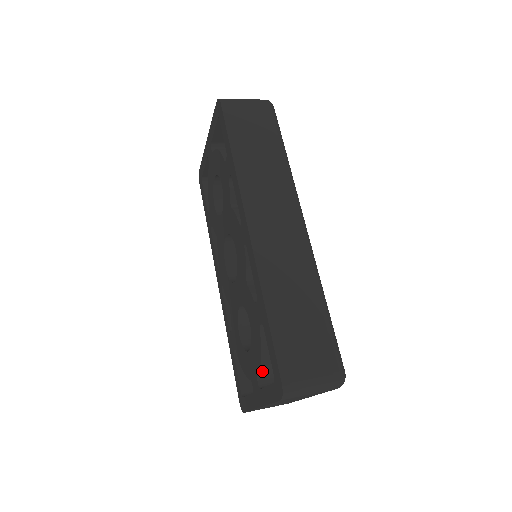
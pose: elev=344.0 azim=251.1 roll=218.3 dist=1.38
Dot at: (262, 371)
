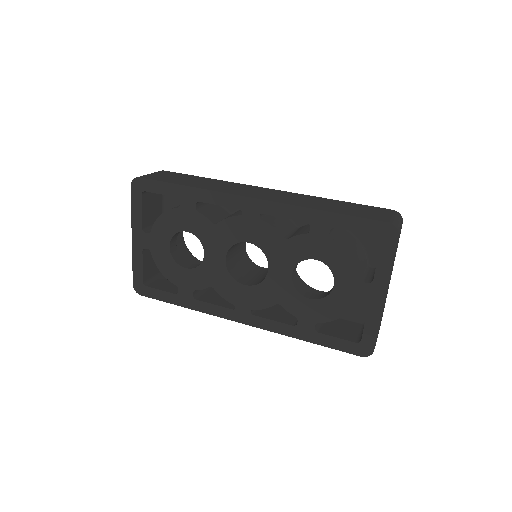
Dot at: (360, 270)
